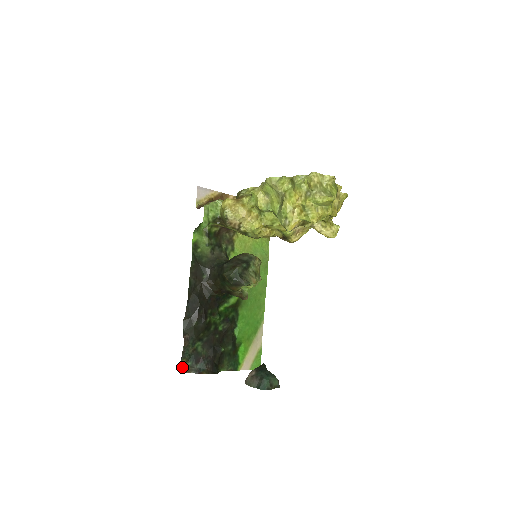
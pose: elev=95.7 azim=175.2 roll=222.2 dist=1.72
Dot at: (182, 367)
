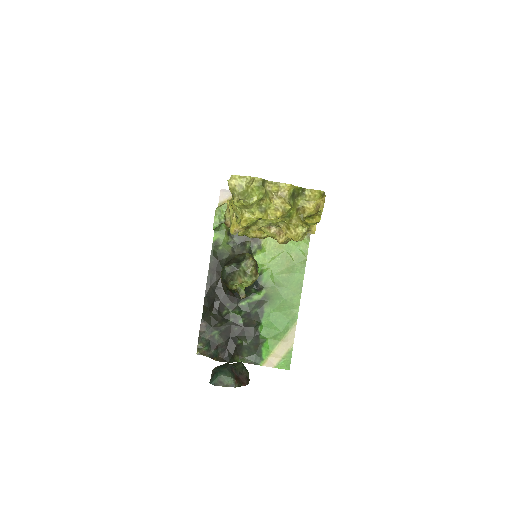
Dot at: (199, 350)
